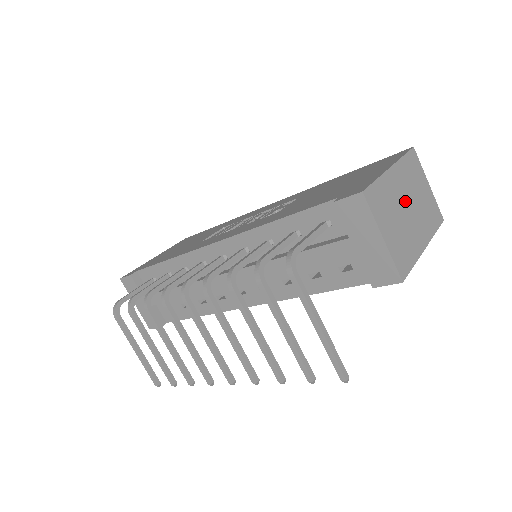
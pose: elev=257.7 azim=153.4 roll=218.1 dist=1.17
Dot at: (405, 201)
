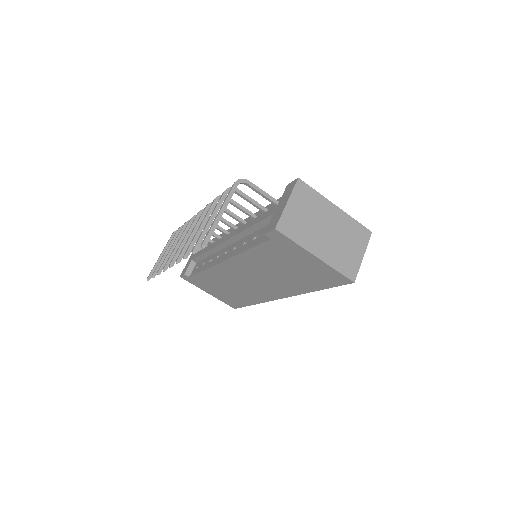
Dot at: (328, 225)
